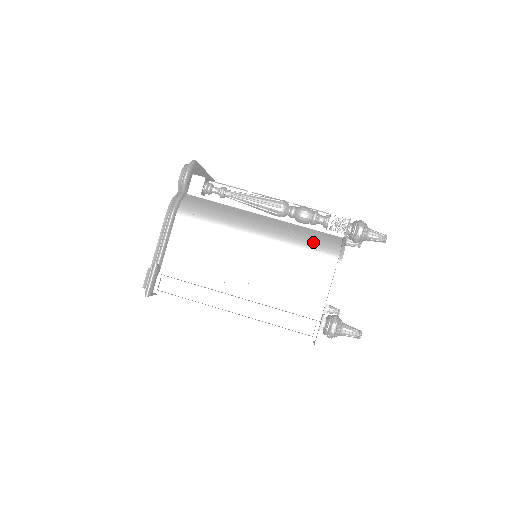
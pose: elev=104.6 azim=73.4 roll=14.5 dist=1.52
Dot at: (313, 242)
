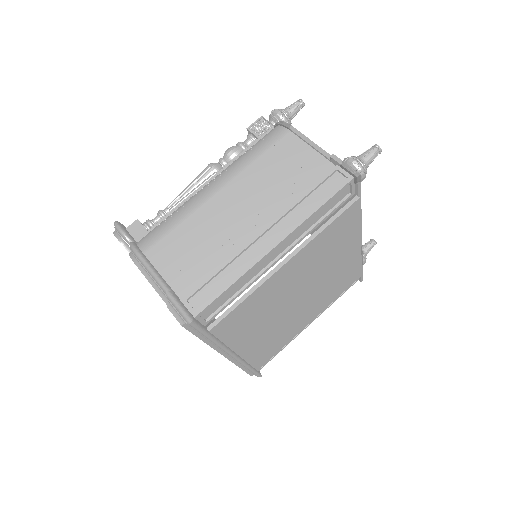
Dot at: (257, 145)
